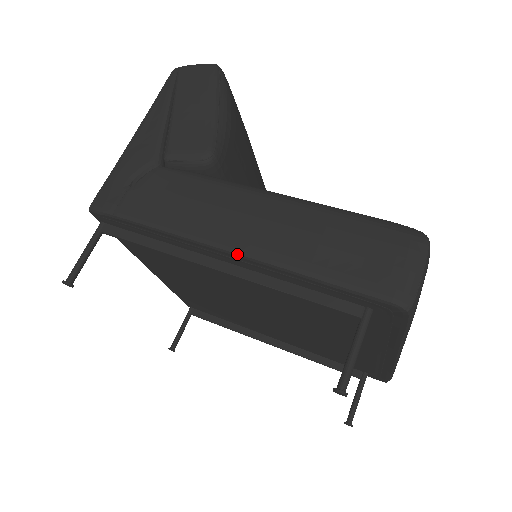
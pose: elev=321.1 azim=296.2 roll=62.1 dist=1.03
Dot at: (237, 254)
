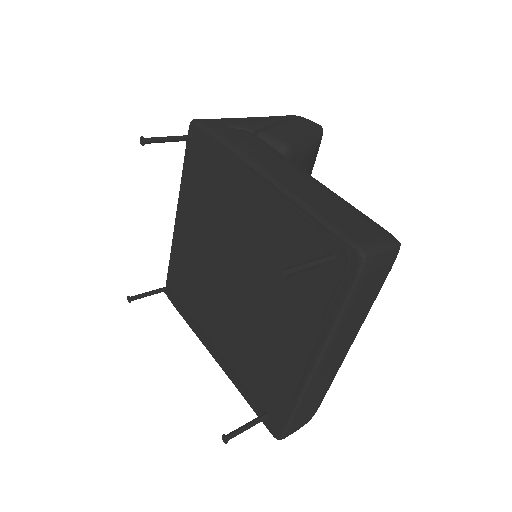
Dot at: (270, 179)
